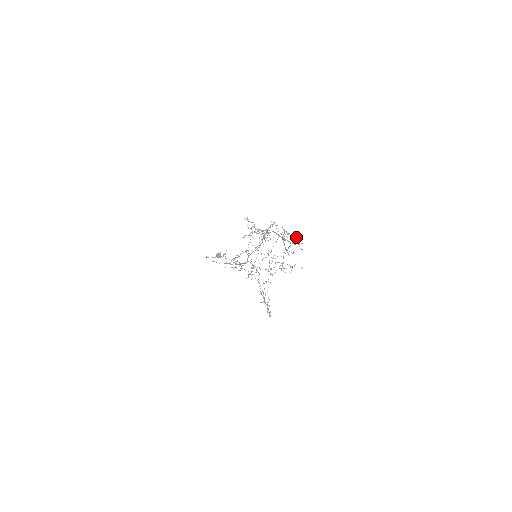
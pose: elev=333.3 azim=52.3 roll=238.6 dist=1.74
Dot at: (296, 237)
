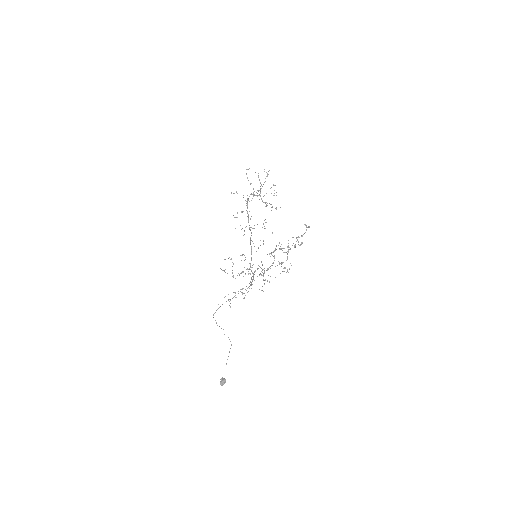
Dot at: (267, 174)
